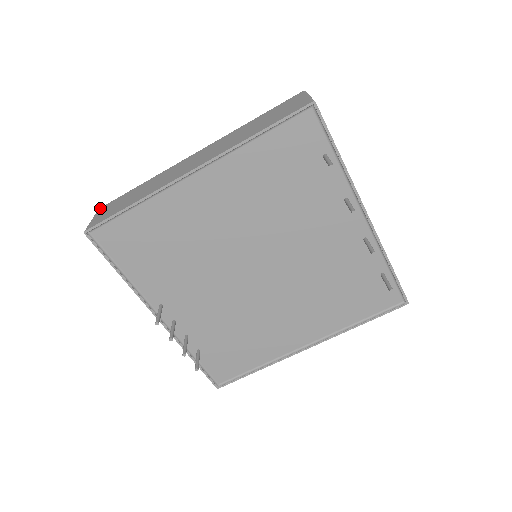
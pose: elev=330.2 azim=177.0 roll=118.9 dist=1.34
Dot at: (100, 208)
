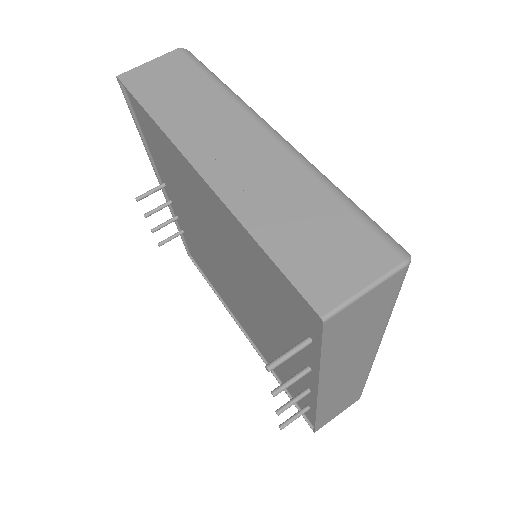
Dot at: (177, 50)
